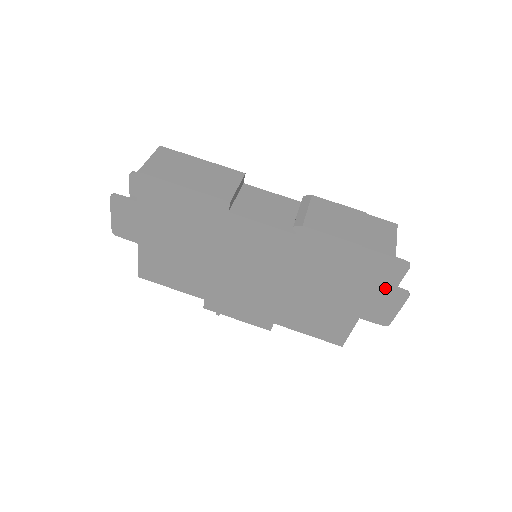
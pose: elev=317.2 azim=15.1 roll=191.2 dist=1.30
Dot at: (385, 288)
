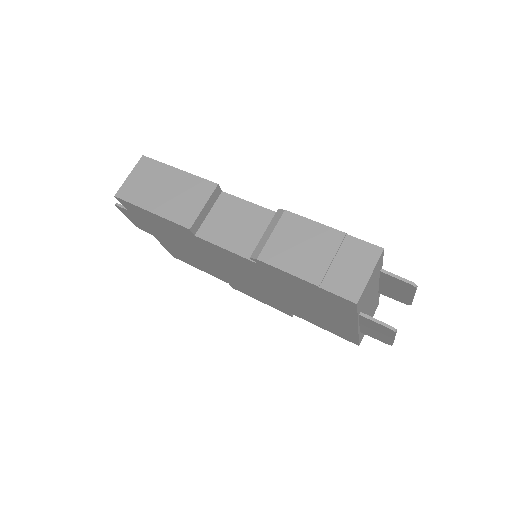
Dot at: (367, 320)
